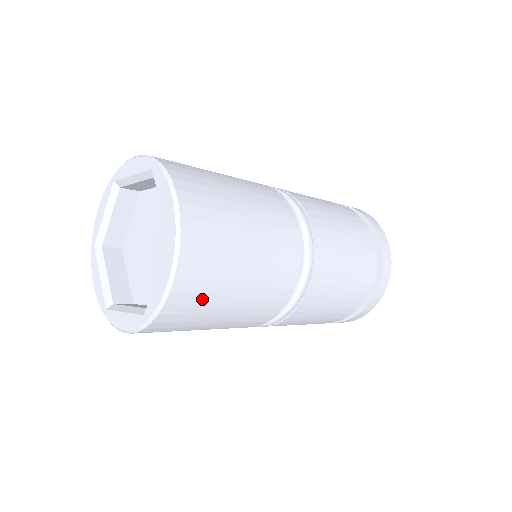
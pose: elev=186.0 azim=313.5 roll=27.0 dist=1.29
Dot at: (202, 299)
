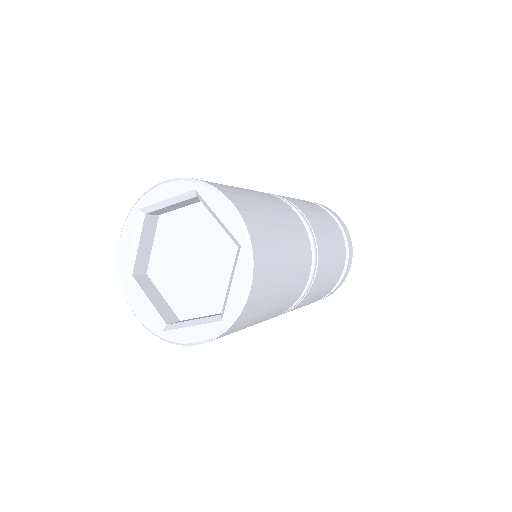
Dot at: occluded
